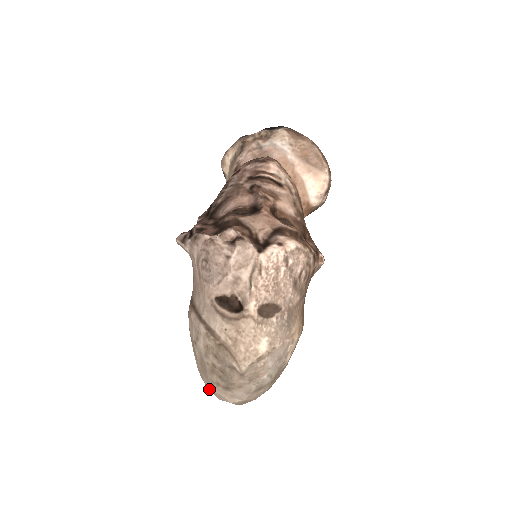
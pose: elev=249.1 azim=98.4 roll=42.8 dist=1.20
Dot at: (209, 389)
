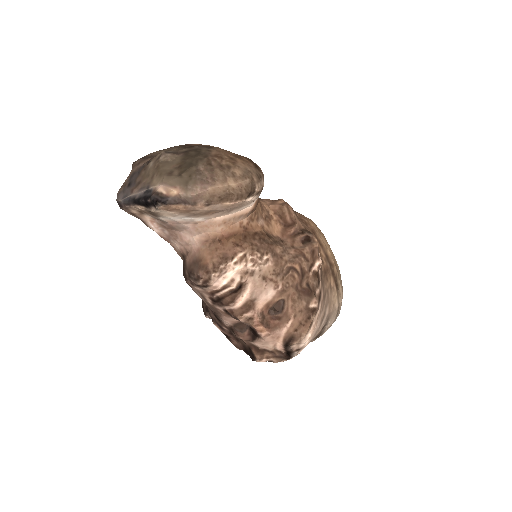
Dot at: occluded
